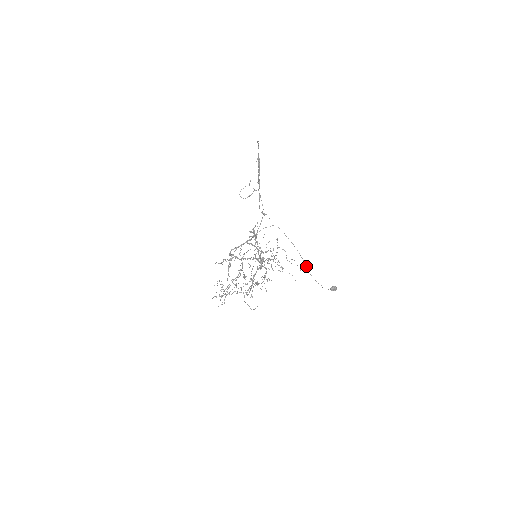
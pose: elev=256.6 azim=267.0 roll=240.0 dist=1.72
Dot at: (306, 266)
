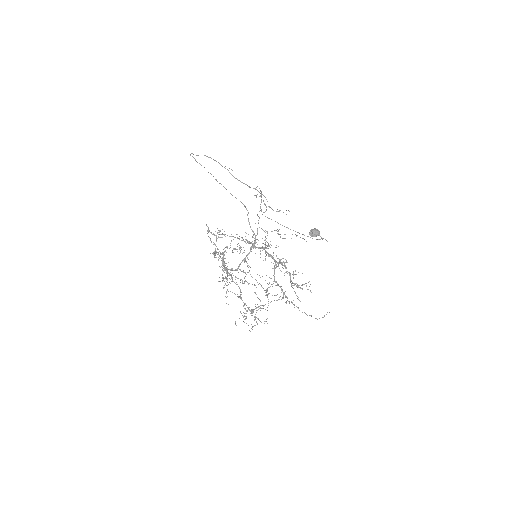
Dot at: (293, 230)
